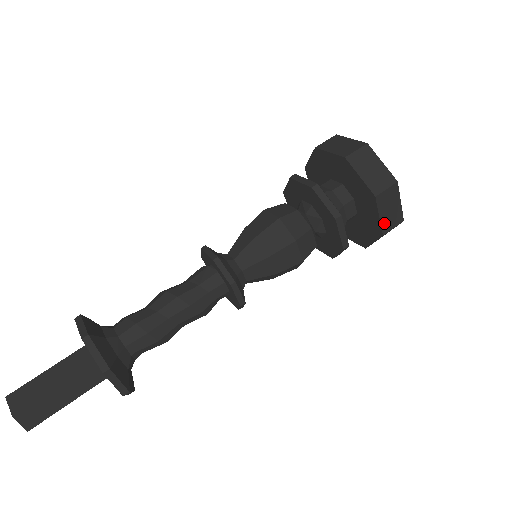
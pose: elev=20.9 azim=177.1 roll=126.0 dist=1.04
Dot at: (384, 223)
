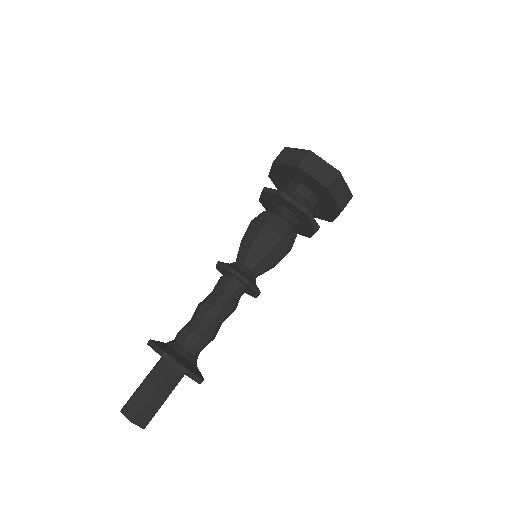
Dot at: (340, 203)
